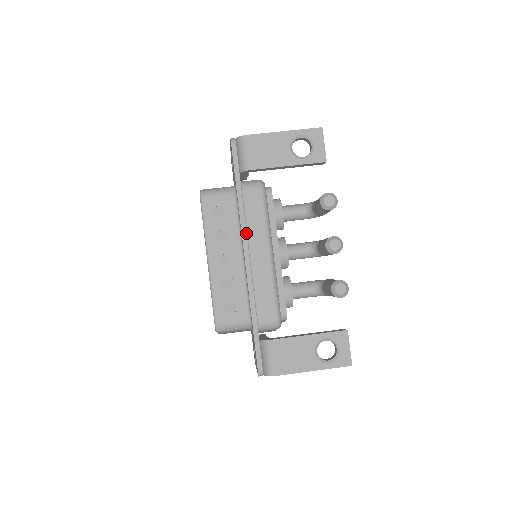
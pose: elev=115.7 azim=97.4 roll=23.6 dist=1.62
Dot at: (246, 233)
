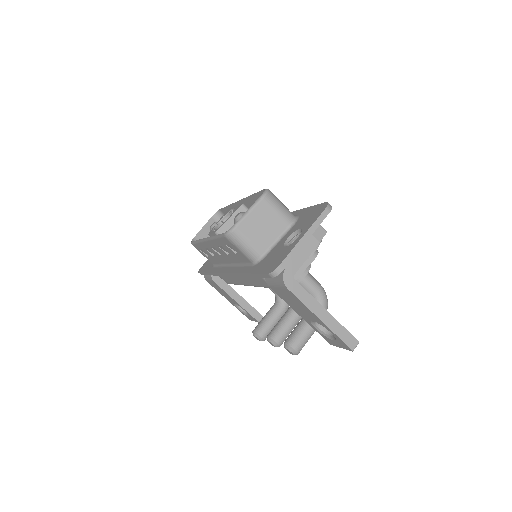
Dot at: (235, 276)
